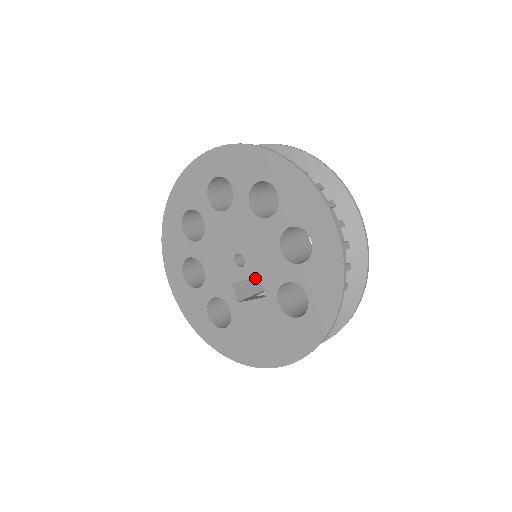
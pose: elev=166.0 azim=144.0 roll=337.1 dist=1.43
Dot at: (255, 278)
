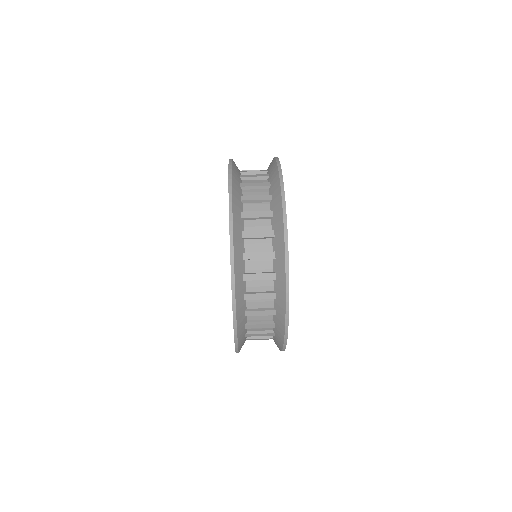
Dot at: occluded
